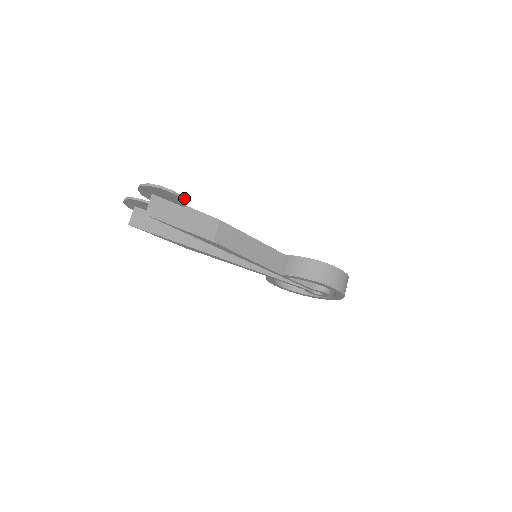
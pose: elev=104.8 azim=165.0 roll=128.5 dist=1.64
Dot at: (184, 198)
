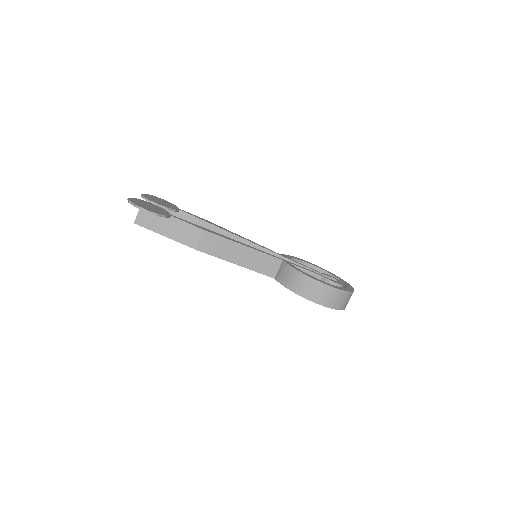
Dot at: (160, 214)
